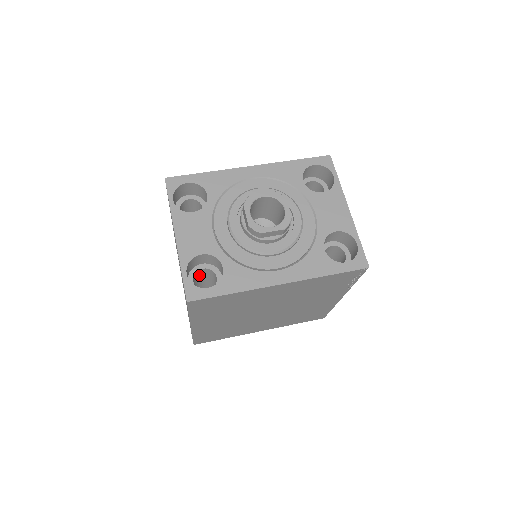
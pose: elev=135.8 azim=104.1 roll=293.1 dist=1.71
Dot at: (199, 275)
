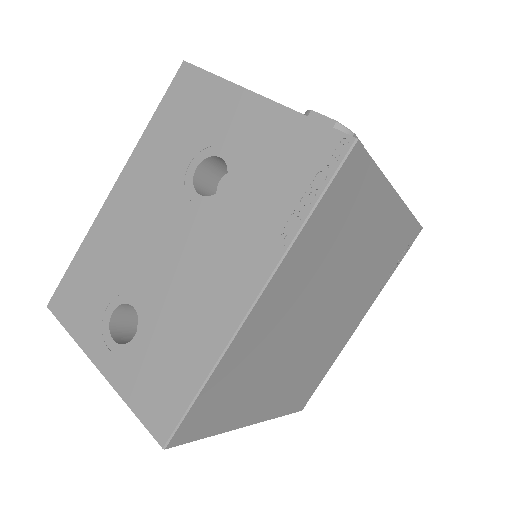
Dot at: occluded
